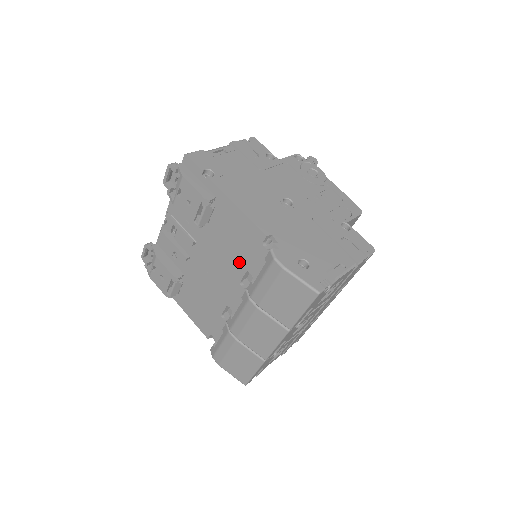
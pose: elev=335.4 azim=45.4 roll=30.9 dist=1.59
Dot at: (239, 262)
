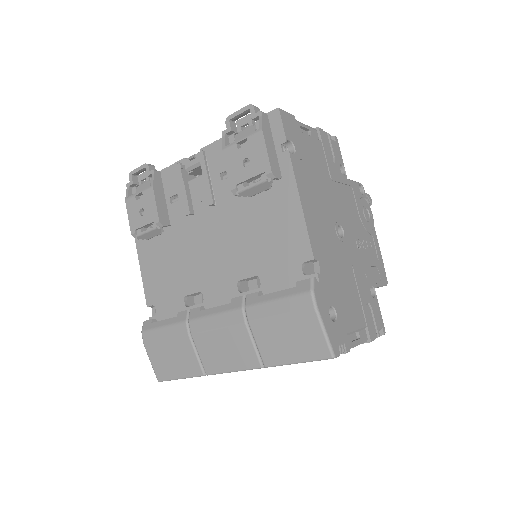
Dot at: (255, 261)
